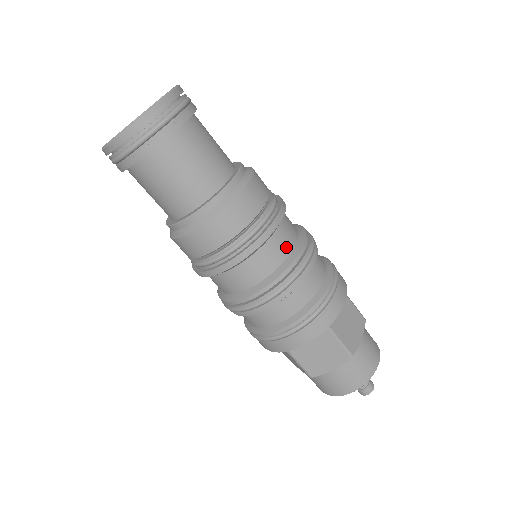
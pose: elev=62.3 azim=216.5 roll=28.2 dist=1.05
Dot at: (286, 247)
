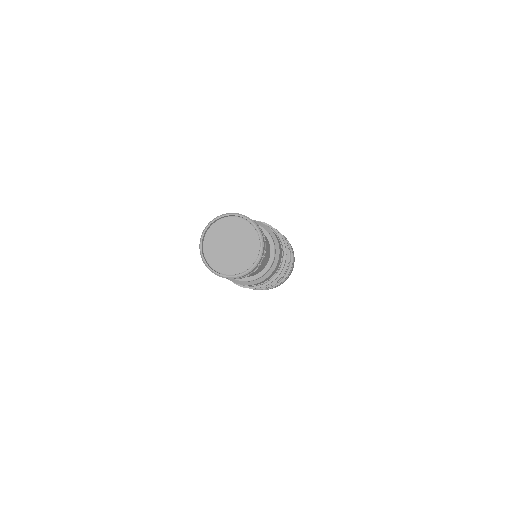
Dot at: occluded
